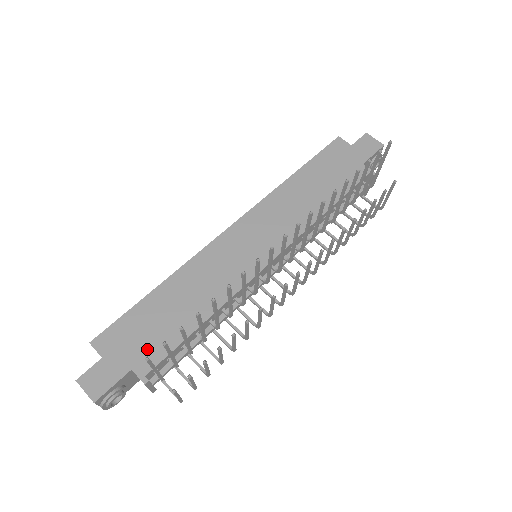
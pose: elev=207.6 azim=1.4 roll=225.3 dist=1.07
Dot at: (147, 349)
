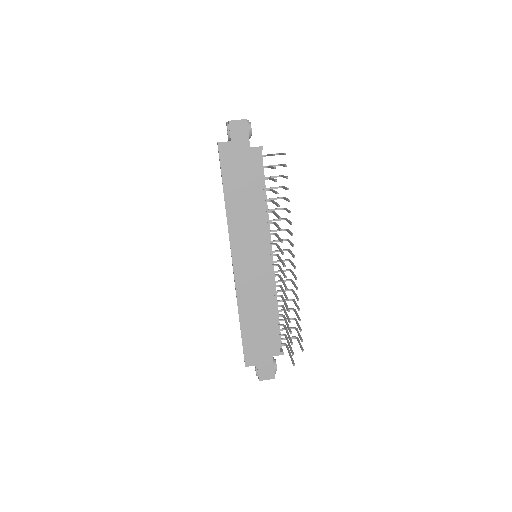
Dot at: (268, 345)
